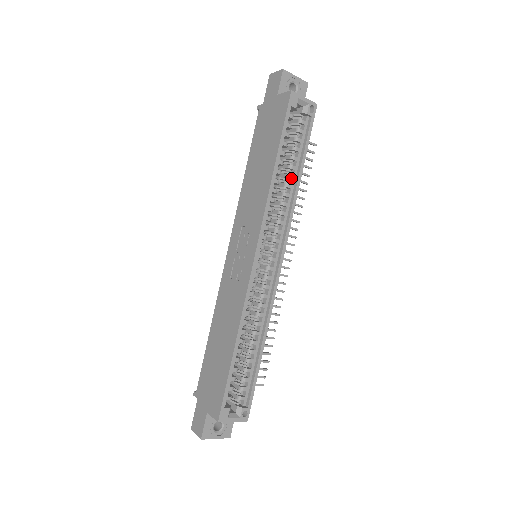
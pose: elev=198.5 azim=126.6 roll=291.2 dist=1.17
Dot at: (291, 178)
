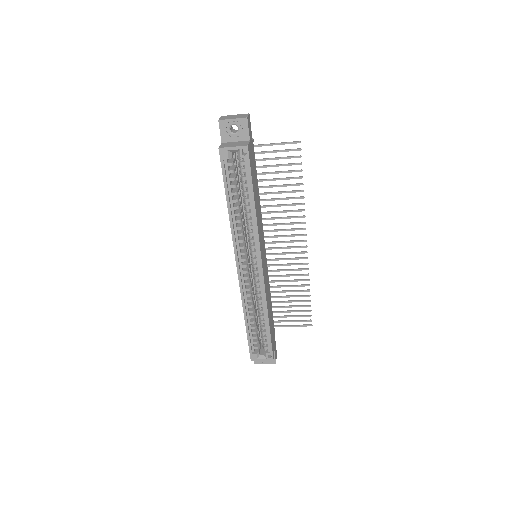
Dot at: (248, 208)
